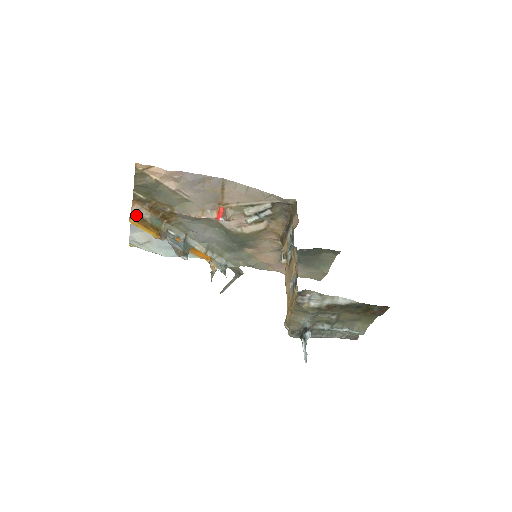
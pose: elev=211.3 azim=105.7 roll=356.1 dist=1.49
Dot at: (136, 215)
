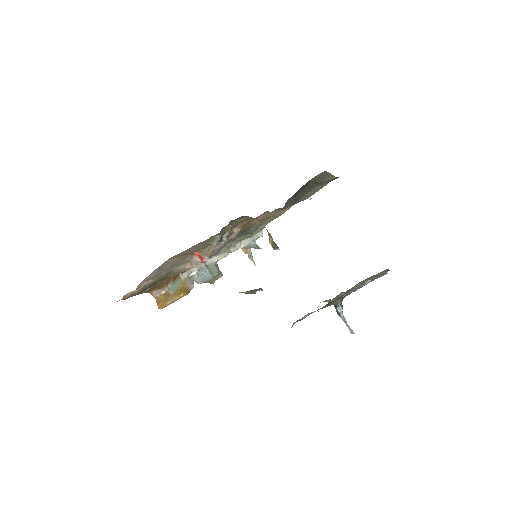
Dot at: (160, 298)
